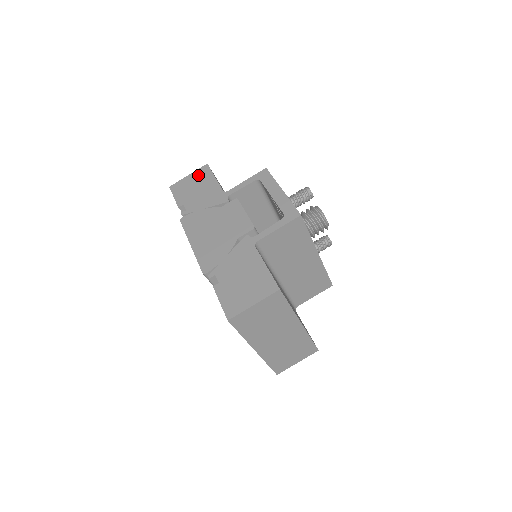
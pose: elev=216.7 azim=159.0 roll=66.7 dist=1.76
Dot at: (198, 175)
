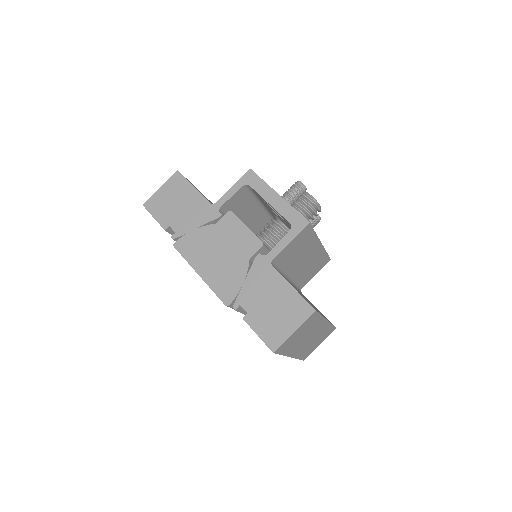
Dot at: (172, 186)
